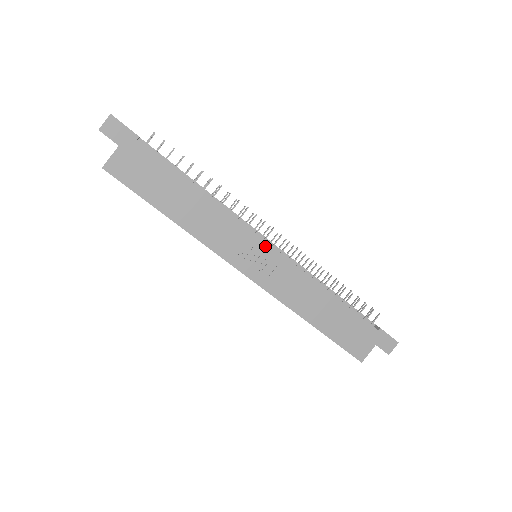
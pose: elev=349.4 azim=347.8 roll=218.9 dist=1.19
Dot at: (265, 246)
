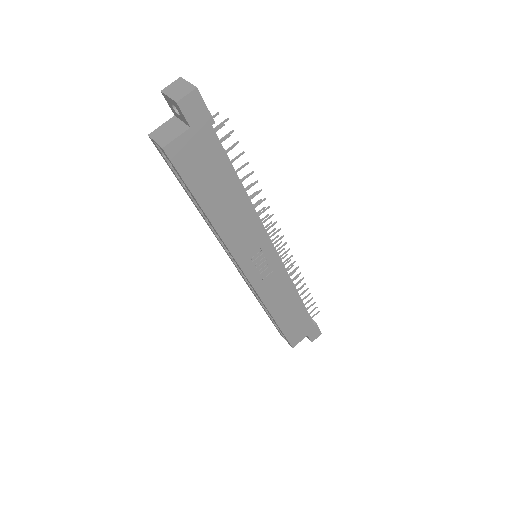
Dot at: (273, 253)
